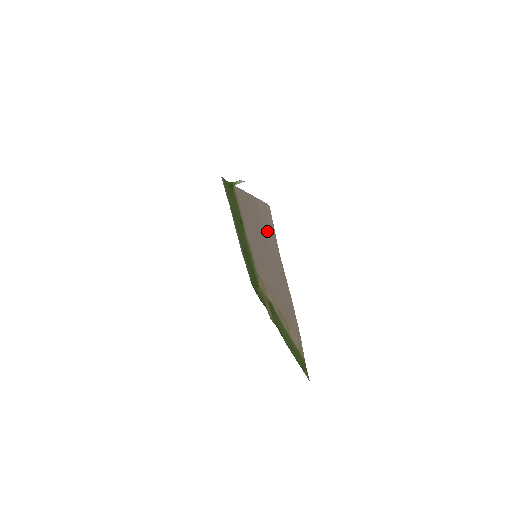
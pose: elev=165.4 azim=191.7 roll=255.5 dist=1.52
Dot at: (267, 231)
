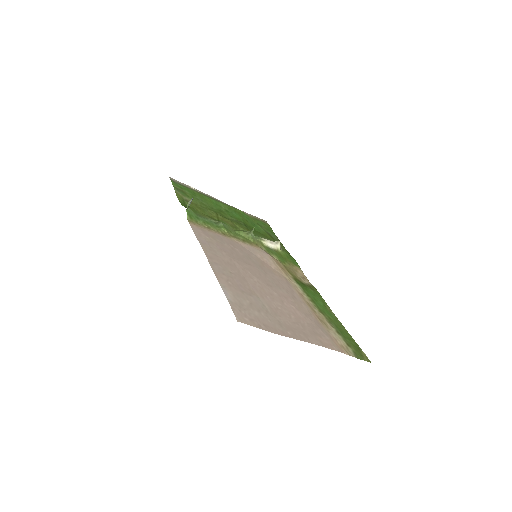
Dot at: (251, 305)
